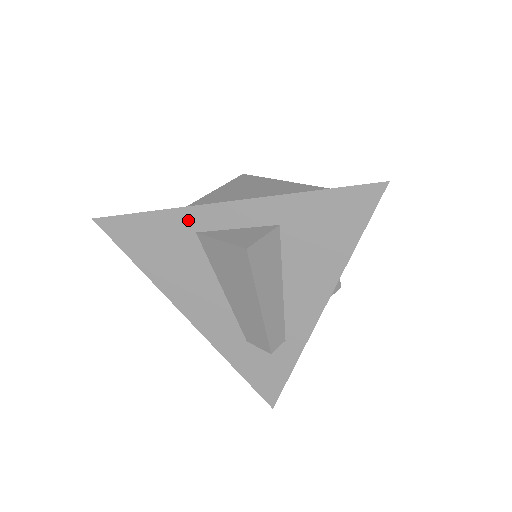
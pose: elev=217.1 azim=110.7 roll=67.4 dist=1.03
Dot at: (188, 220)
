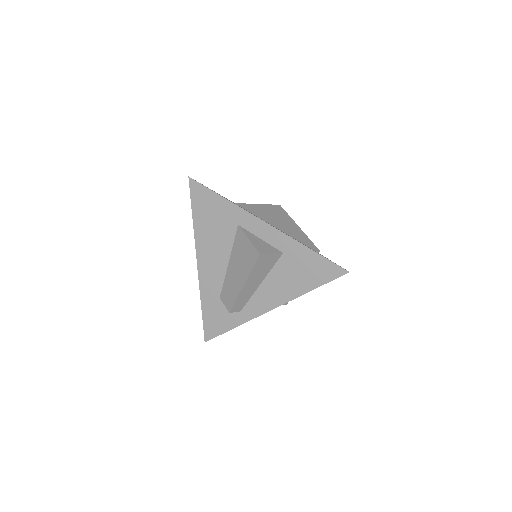
Dot at: (239, 216)
